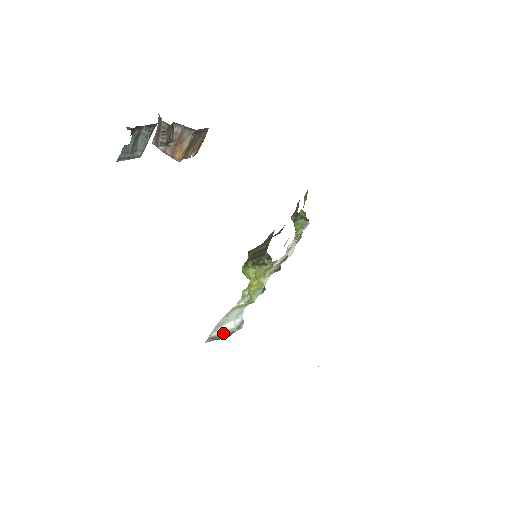
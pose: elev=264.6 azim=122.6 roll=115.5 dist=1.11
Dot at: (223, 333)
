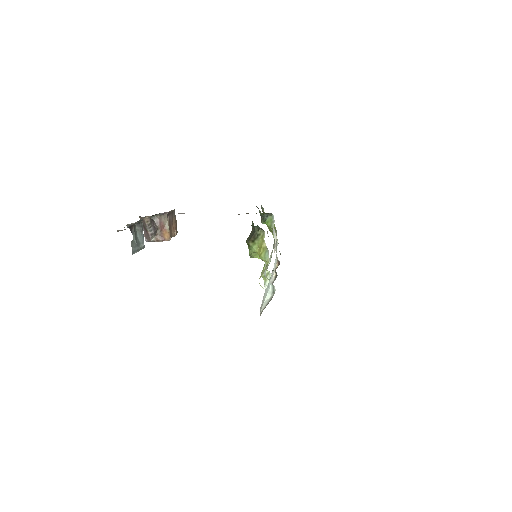
Dot at: (267, 304)
